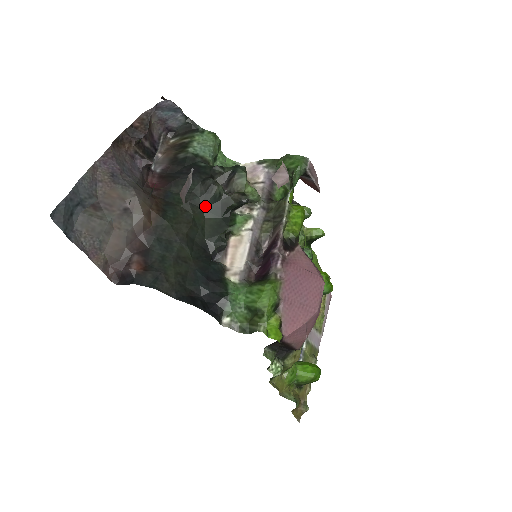
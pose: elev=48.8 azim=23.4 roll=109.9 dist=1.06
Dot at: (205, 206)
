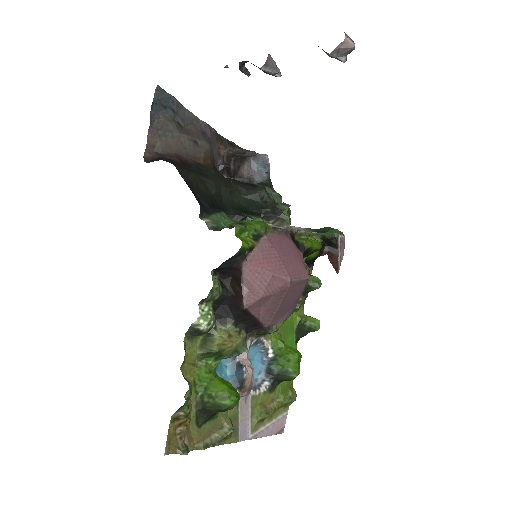
Dot at: (246, 197)
